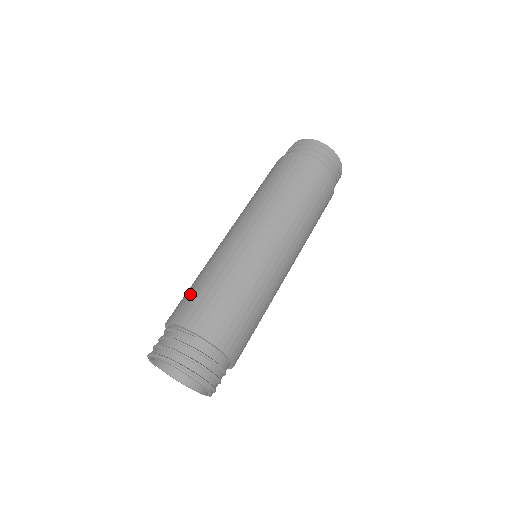
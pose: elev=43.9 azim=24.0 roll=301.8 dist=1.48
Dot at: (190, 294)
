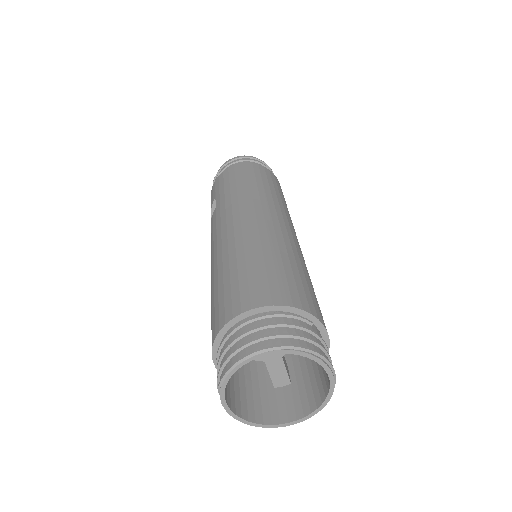
Dot at: (266, 273)
